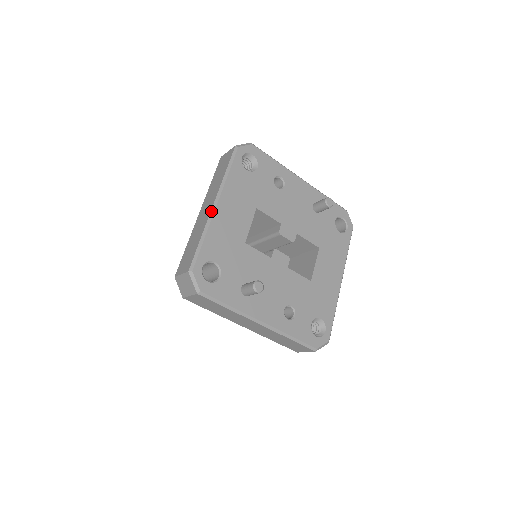
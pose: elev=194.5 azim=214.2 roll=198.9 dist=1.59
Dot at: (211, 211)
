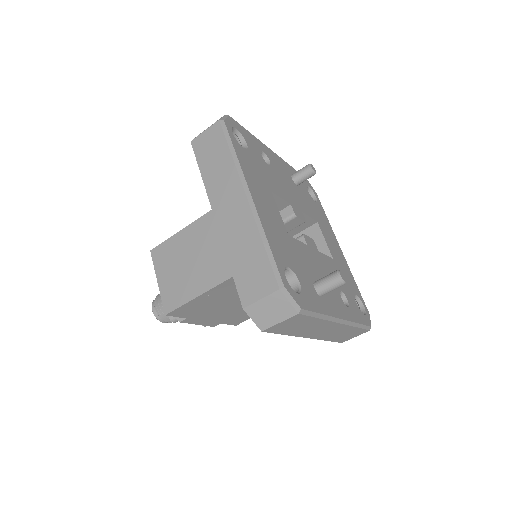
Dot at: (250, 205)
